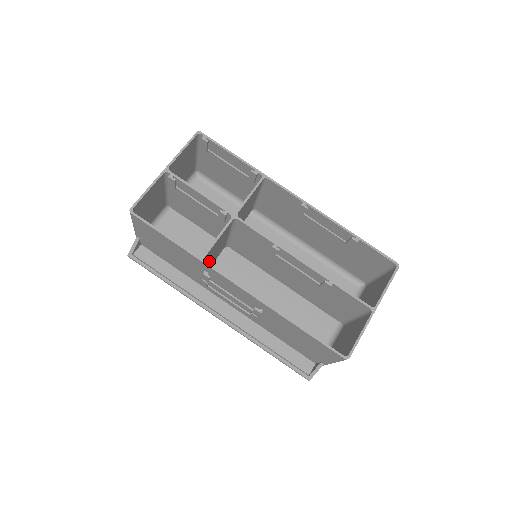
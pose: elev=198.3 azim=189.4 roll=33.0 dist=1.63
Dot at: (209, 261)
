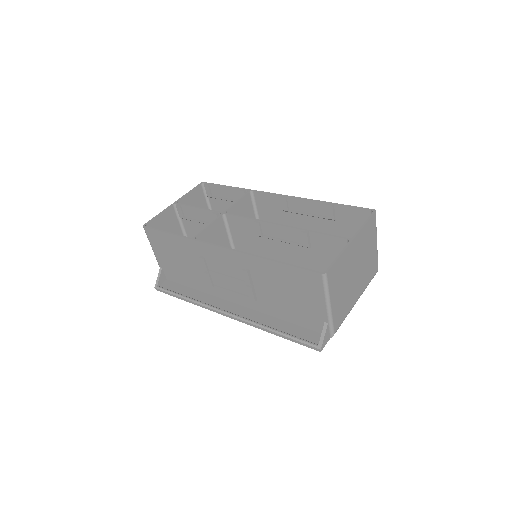
Dot at: occluded
